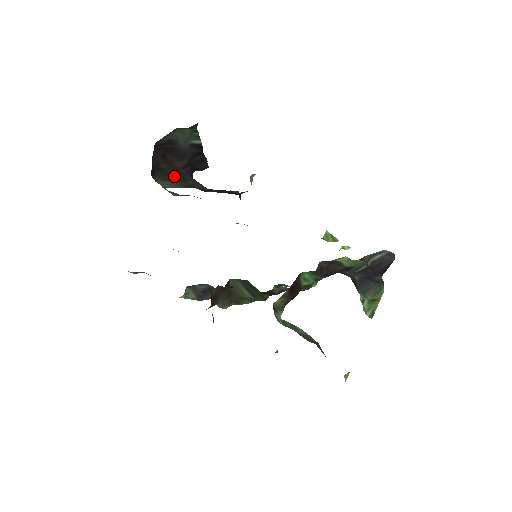
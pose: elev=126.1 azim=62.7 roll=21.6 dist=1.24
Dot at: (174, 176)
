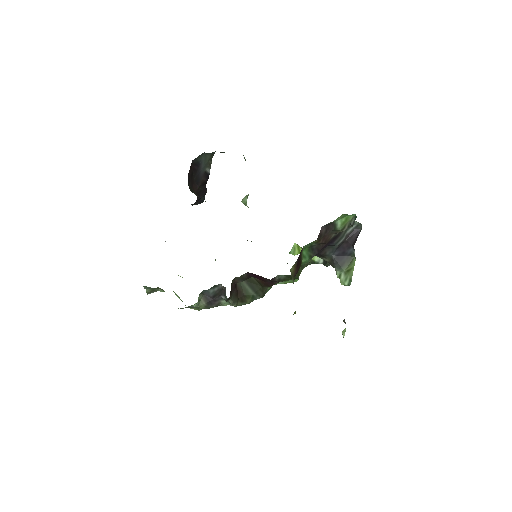
Dot at: occluded
